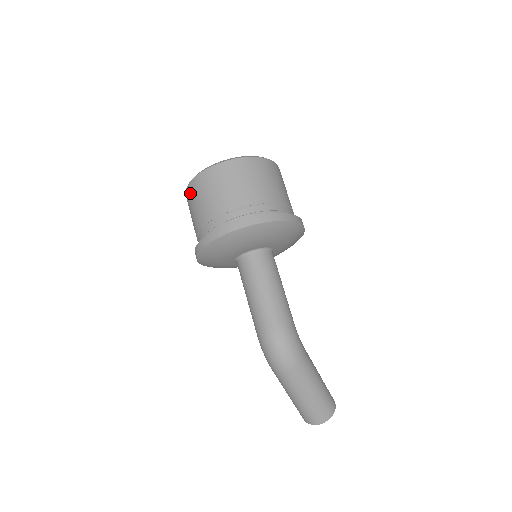
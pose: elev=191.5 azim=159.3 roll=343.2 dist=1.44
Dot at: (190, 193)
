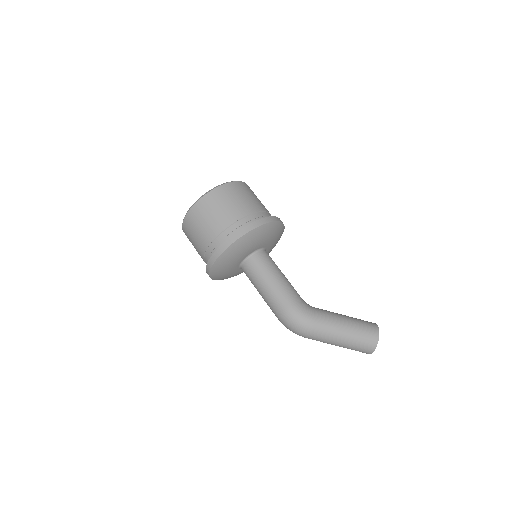
Dot at: occluded
